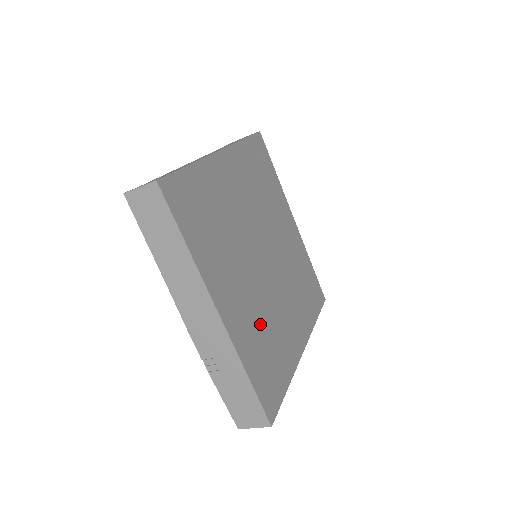
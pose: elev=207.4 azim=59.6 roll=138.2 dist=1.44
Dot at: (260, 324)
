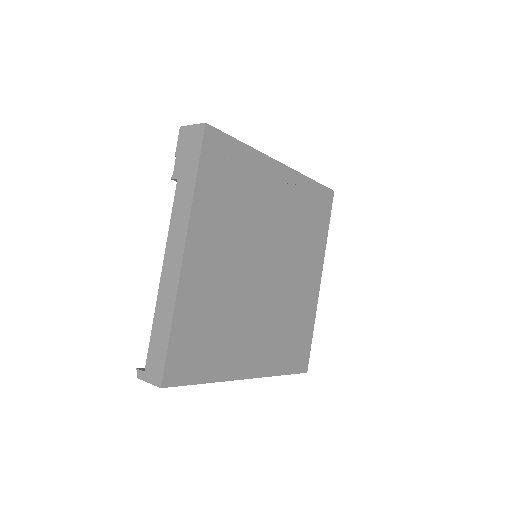
Dot at: (279, 329)
